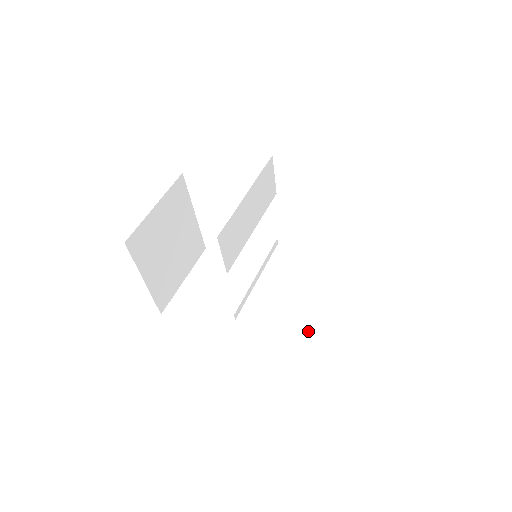
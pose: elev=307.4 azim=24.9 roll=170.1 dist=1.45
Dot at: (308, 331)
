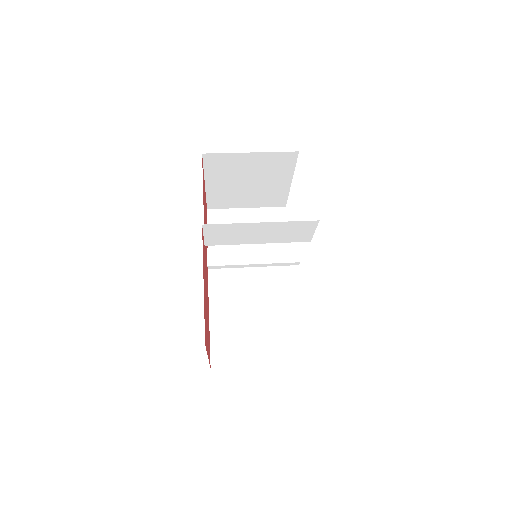
Dot at: (222, 329)
